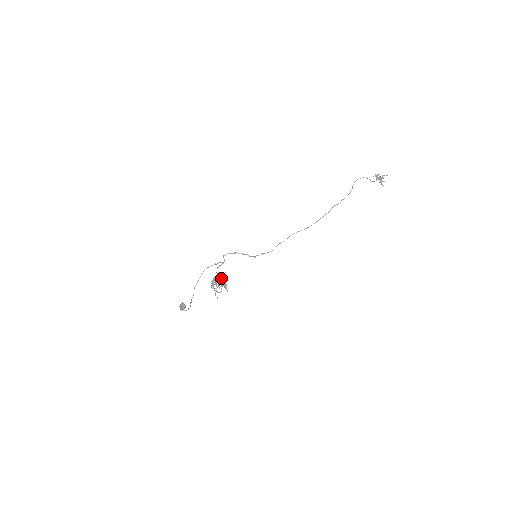
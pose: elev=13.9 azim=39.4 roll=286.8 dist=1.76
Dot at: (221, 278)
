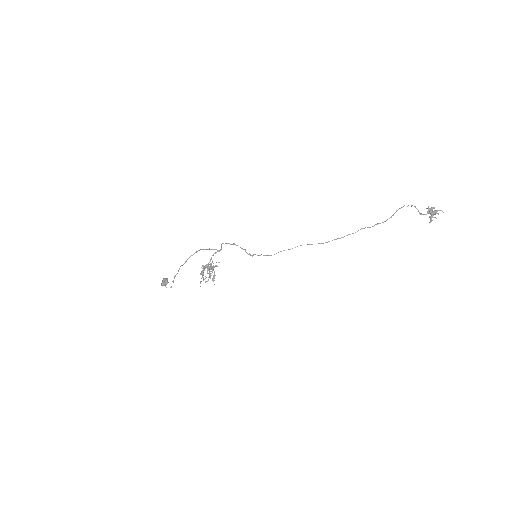
Dot at: (212, 267)
